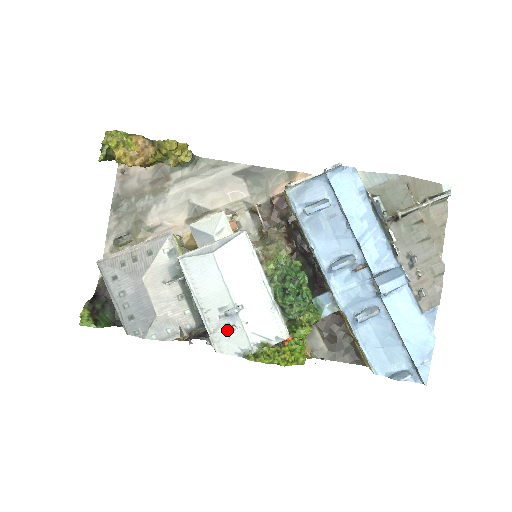
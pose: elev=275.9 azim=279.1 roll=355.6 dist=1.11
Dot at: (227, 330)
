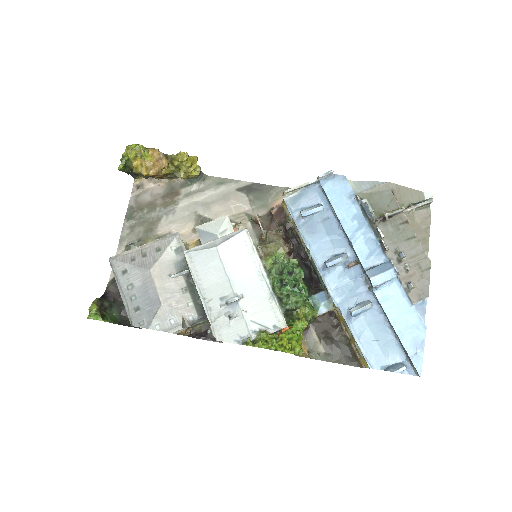
Dot at: (227, 318)
